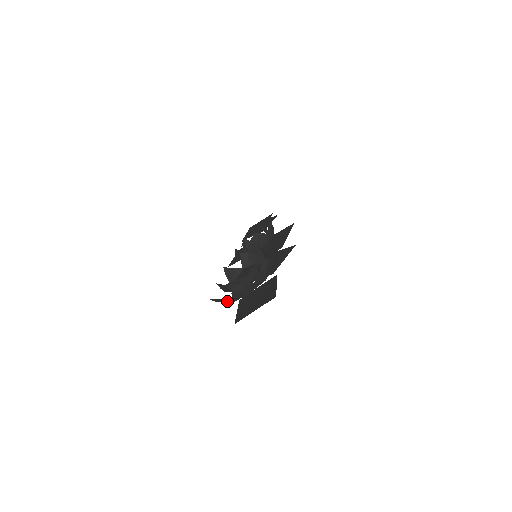
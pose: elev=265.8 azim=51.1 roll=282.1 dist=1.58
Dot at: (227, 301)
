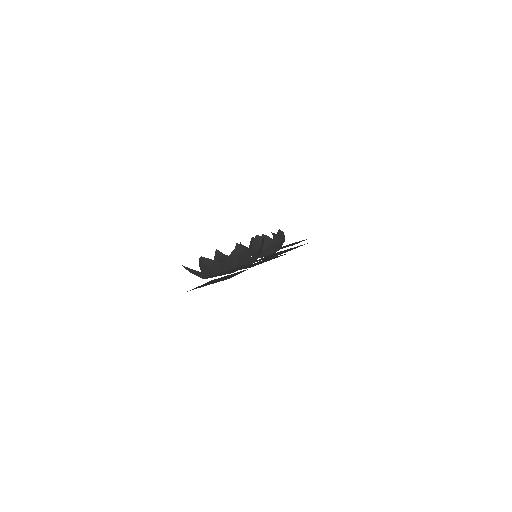
Dot at: (198, 275)
